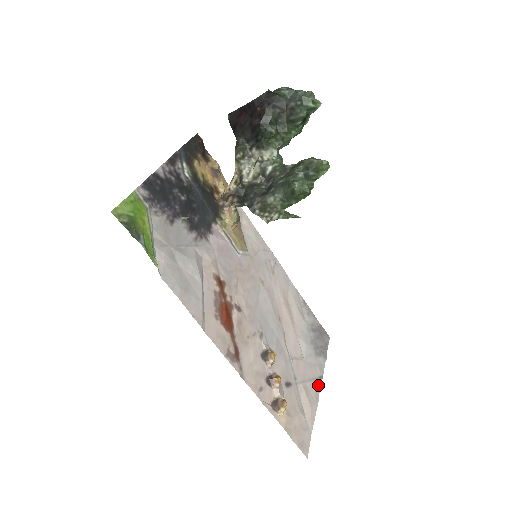
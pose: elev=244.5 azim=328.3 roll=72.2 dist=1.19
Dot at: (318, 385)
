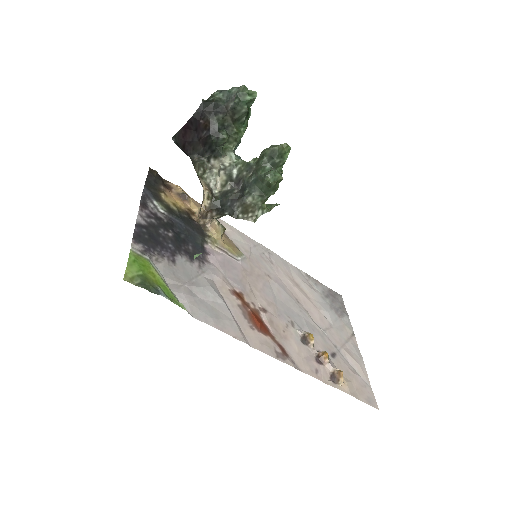
Dot at: (354, 342)
